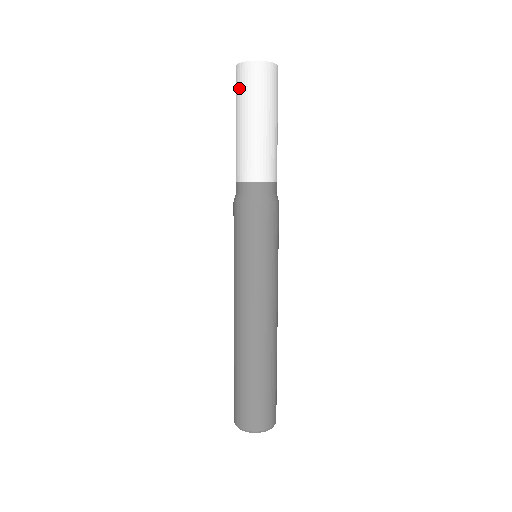
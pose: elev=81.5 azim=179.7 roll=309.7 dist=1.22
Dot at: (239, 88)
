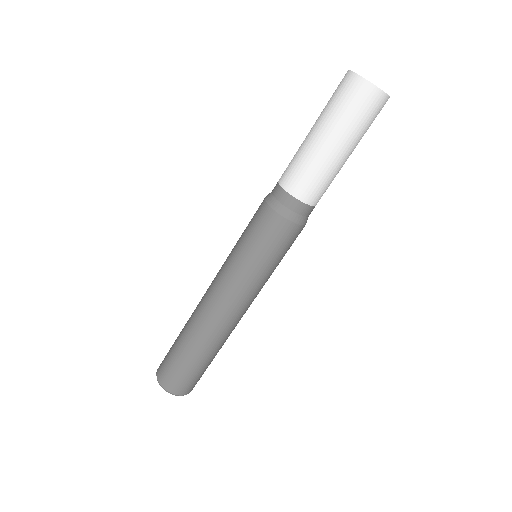
Dot at: (333, 94)
